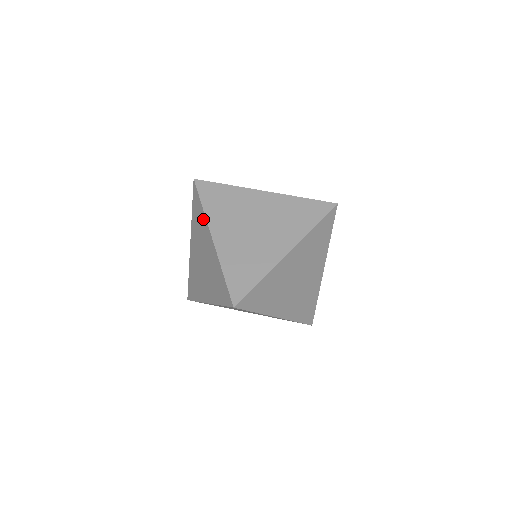
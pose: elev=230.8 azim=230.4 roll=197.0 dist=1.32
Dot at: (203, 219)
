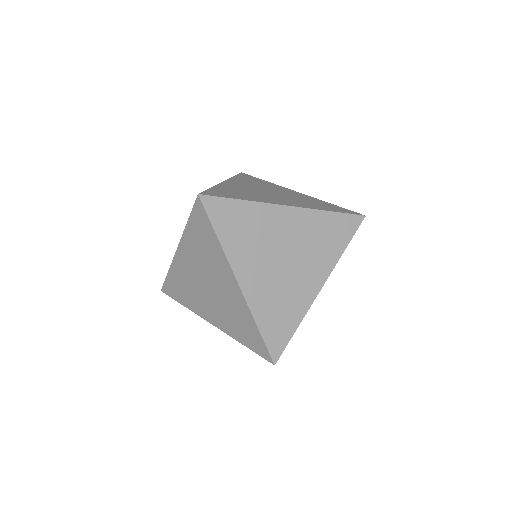
Dot at: occluded
